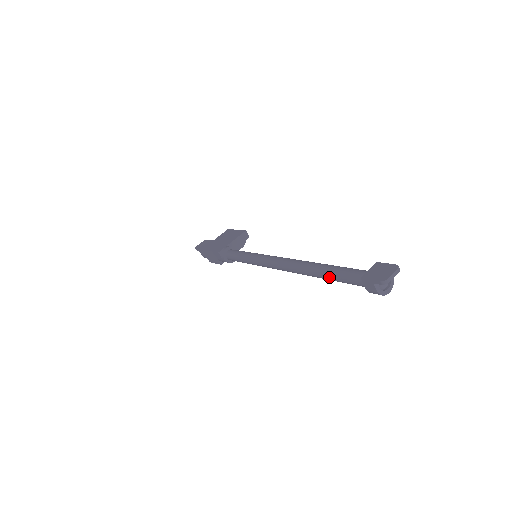
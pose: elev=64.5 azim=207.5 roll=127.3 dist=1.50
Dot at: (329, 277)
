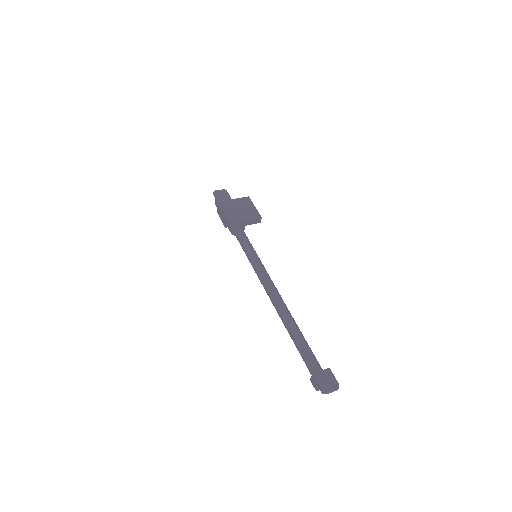
Dot at: (294, 342)
